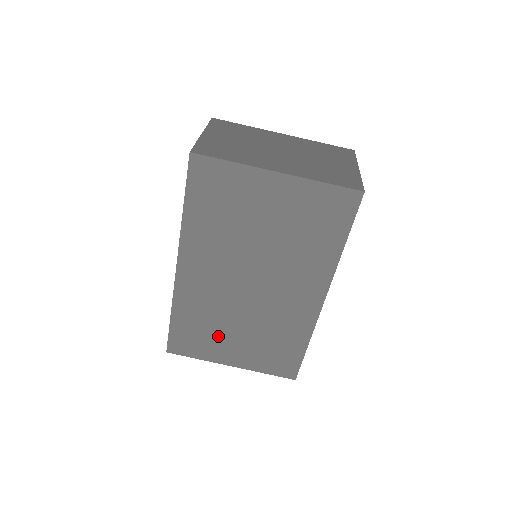
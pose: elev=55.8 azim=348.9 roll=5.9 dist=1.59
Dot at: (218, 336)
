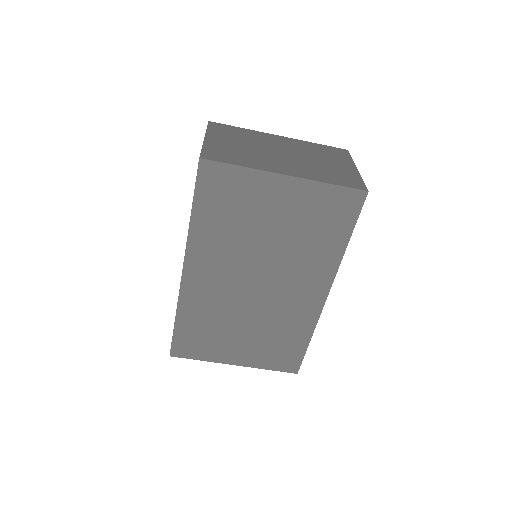
Dot at: (222, 337)
